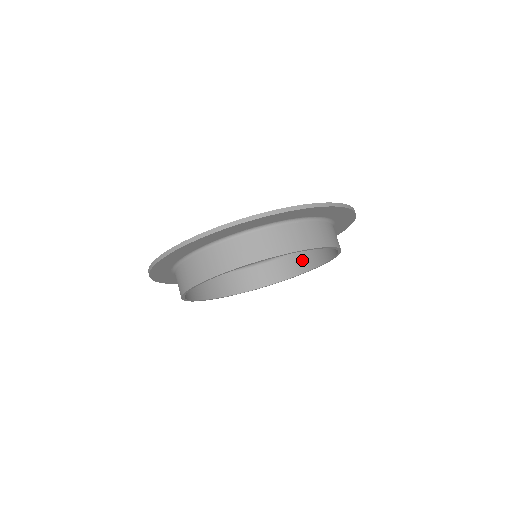
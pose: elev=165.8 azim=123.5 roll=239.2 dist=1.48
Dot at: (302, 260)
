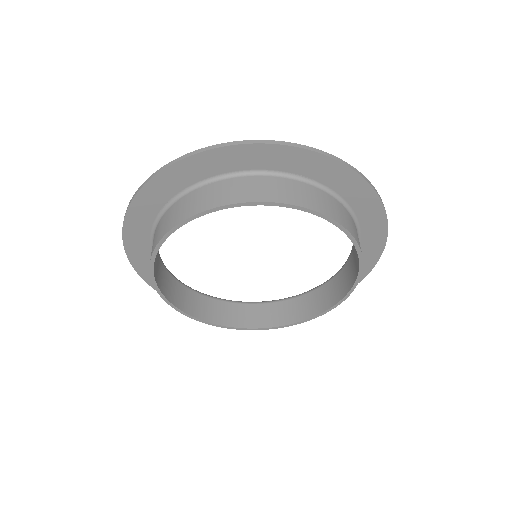
Dot at: (355, 258)
